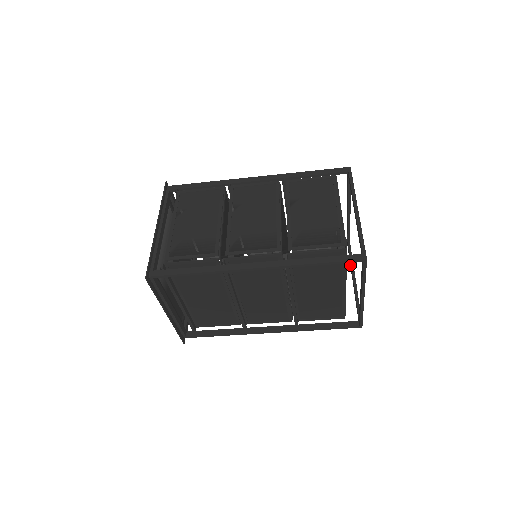
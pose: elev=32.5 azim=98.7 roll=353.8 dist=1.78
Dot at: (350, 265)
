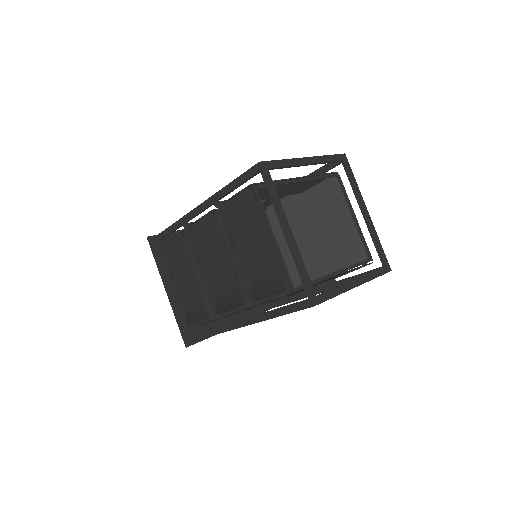
Dot at: occluded
